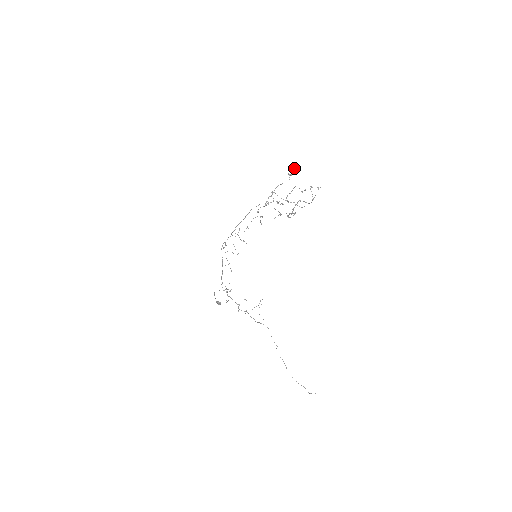
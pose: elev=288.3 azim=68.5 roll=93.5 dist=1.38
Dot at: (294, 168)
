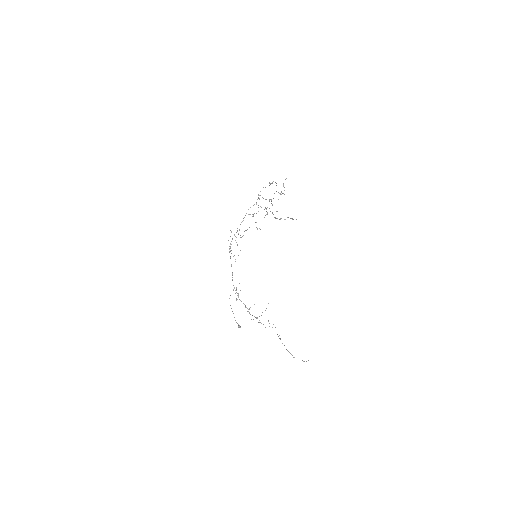
Dot at: (276, 185)
